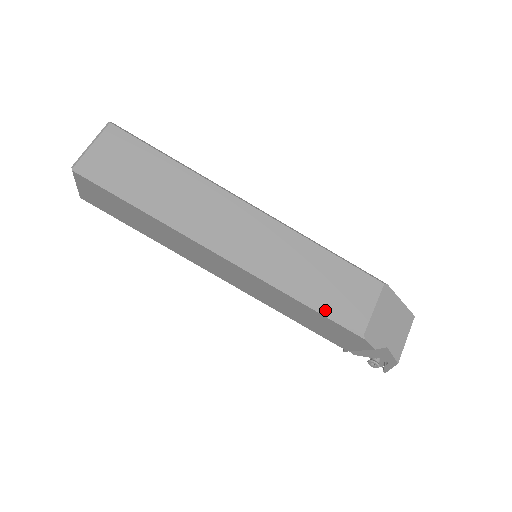
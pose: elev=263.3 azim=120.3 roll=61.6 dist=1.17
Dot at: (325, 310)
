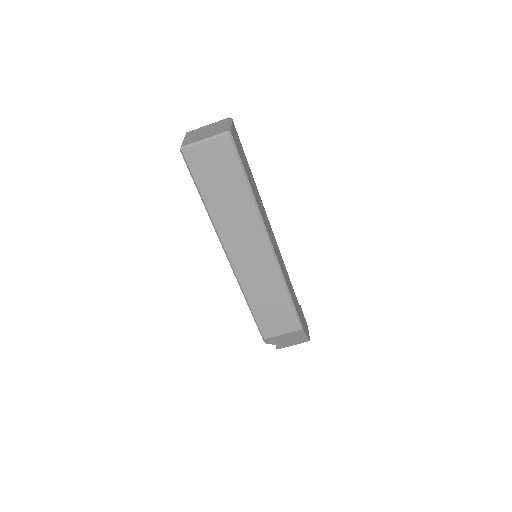
Dot at: (256, 318)
